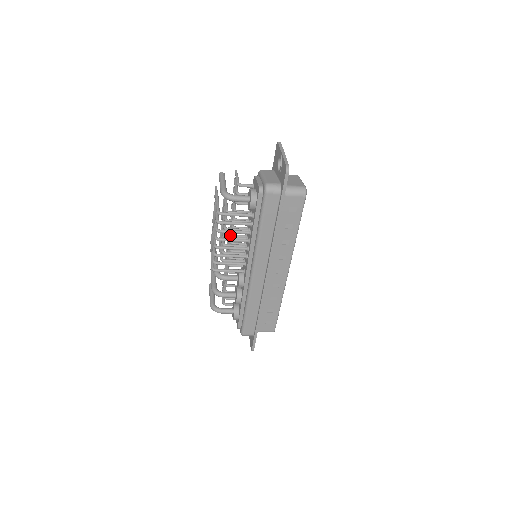
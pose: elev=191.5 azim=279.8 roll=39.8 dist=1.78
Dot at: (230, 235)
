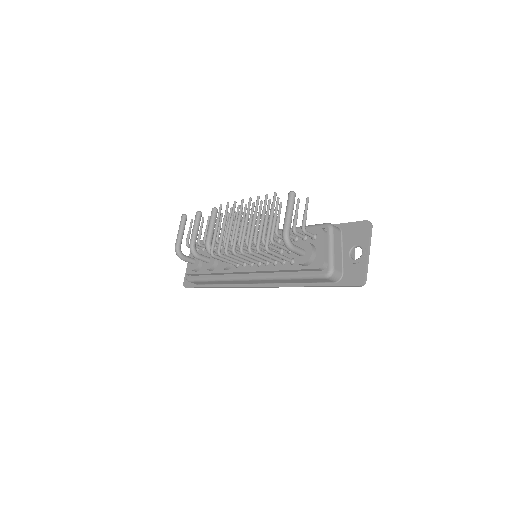
Dot at: (247, 225)
